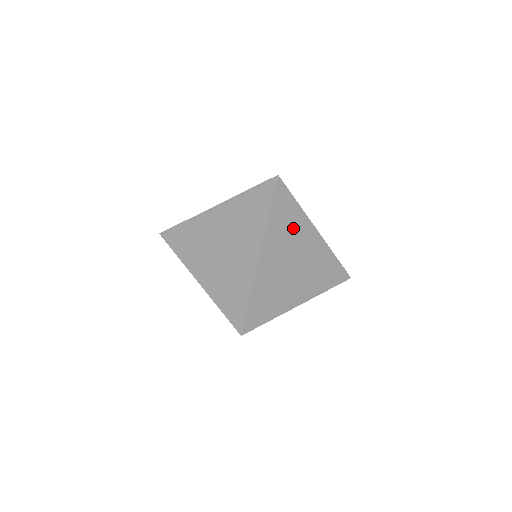
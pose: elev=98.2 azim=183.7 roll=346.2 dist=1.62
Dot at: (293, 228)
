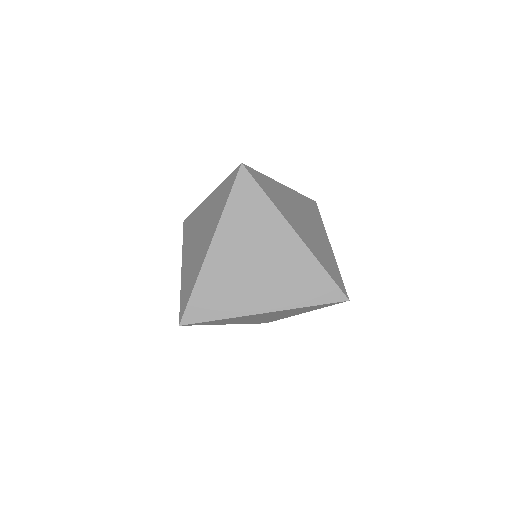
Dot at: (259, 224)
